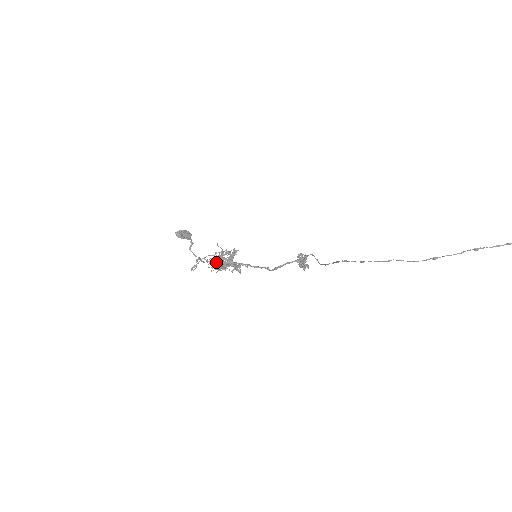
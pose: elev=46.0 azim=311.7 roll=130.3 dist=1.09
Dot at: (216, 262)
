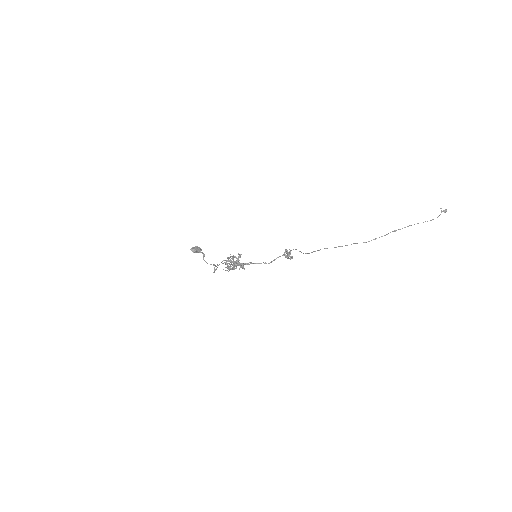
Dot at: (228, 265)
